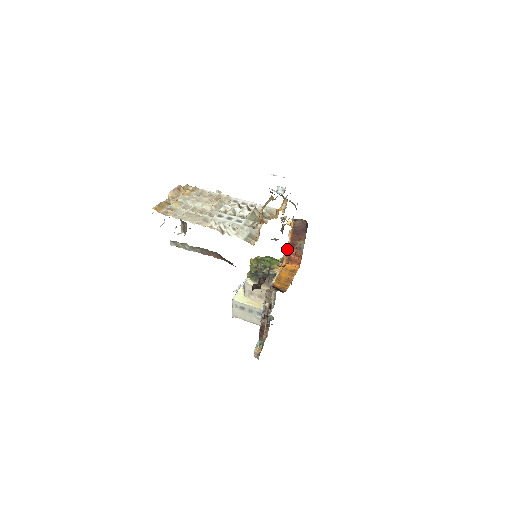
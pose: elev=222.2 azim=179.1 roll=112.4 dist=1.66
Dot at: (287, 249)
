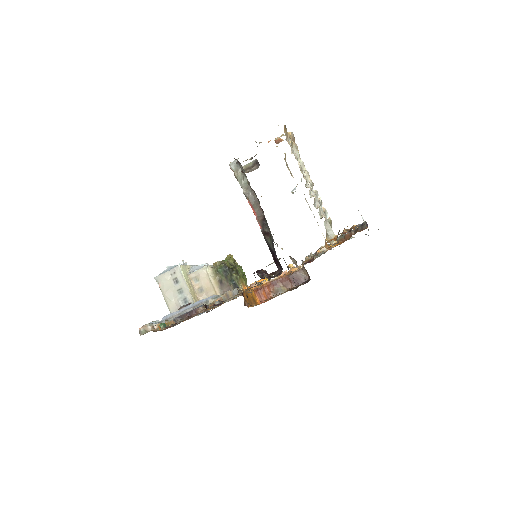
Dot at: (266, 281)
